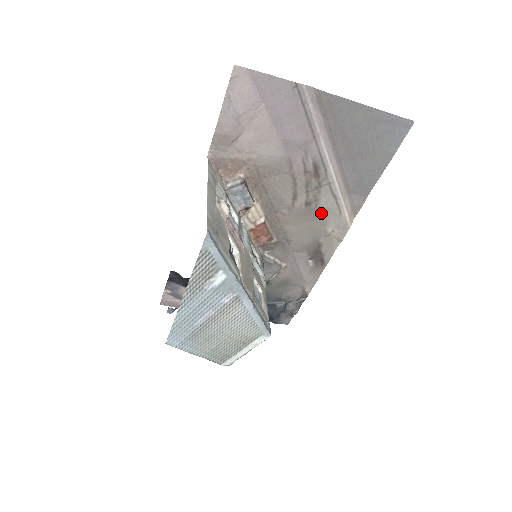
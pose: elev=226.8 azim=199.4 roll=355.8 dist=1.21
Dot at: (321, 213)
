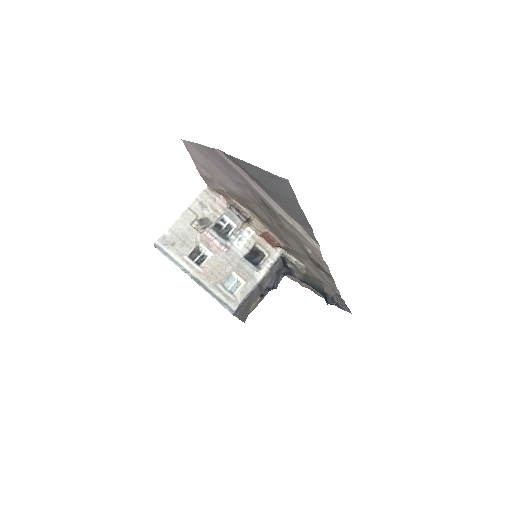
Dot at: (294, 235)
